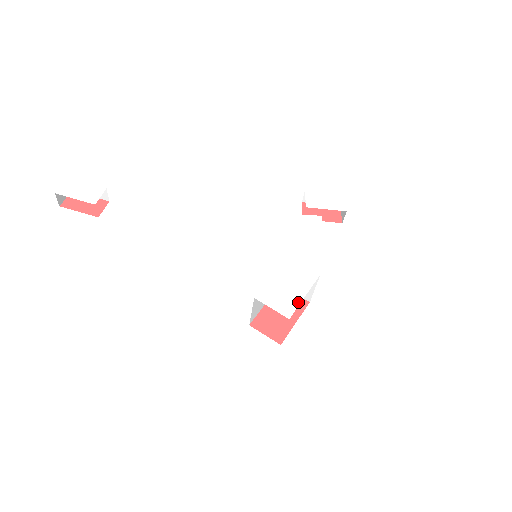
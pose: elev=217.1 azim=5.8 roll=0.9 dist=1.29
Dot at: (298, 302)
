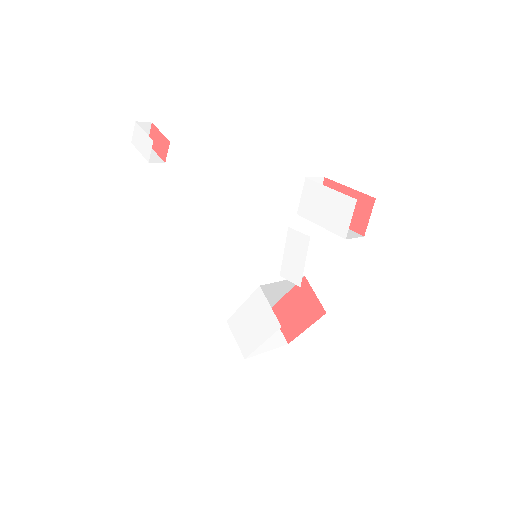
Dot at: (255, 347)
